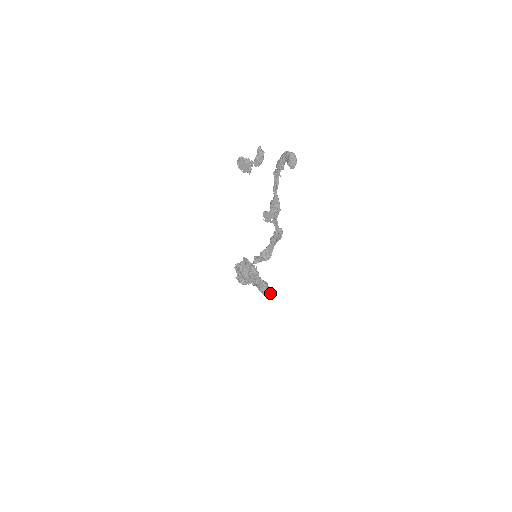
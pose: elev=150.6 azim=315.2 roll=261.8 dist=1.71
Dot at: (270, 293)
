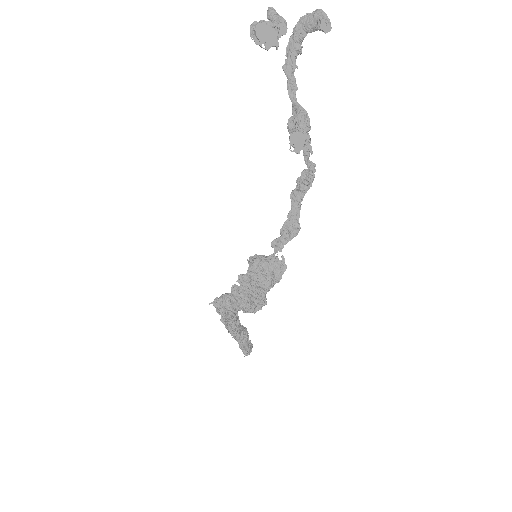
Dot at: (249, 344)
